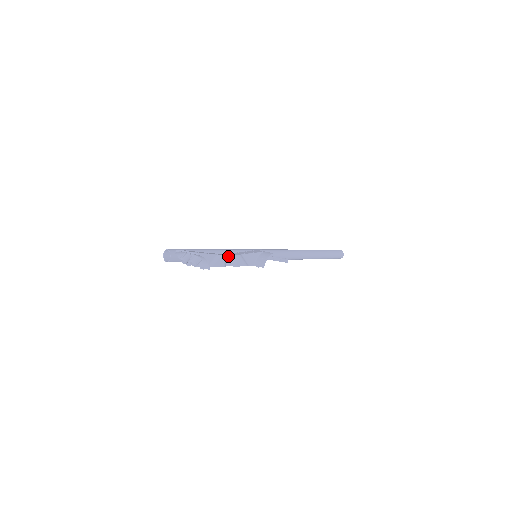
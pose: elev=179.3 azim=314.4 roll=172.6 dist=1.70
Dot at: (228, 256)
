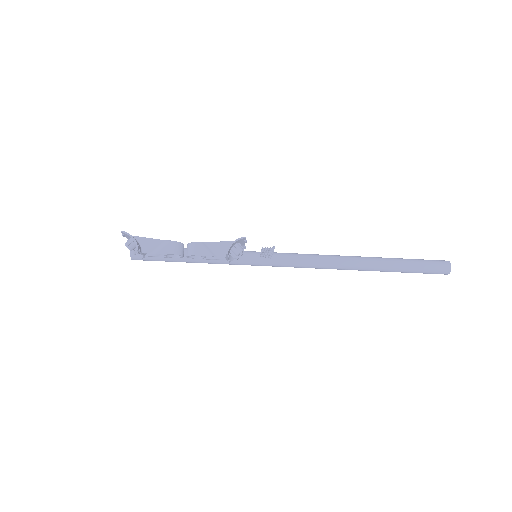
Dot at: (187, 245)
